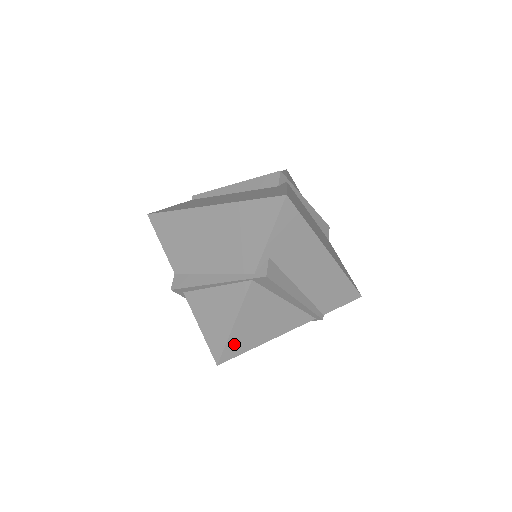
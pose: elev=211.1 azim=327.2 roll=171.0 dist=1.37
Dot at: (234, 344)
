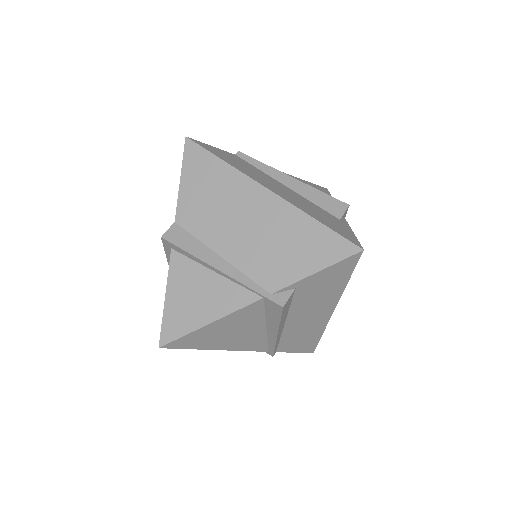
Dot at: (191, 338)
